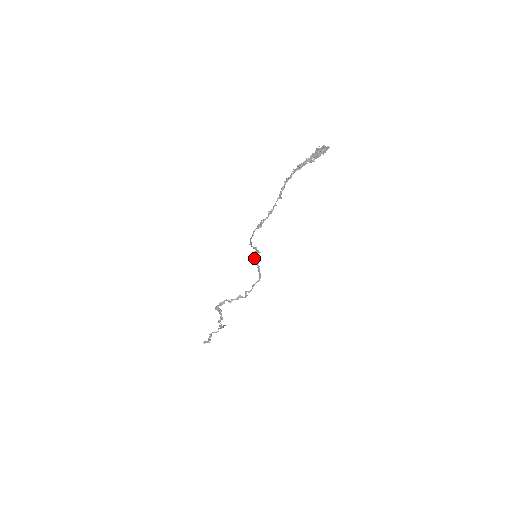
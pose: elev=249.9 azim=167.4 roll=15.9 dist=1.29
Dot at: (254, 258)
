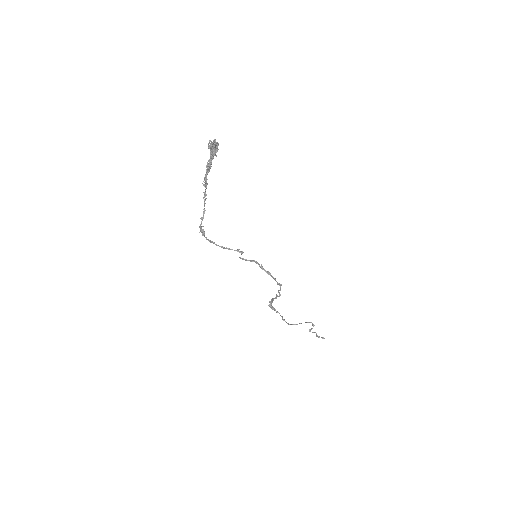
Dot at: occluded
